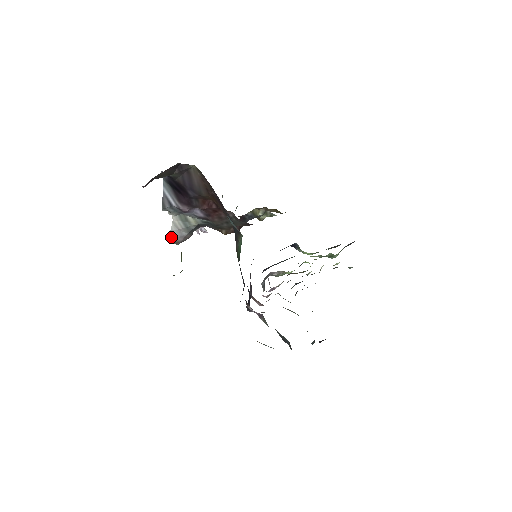
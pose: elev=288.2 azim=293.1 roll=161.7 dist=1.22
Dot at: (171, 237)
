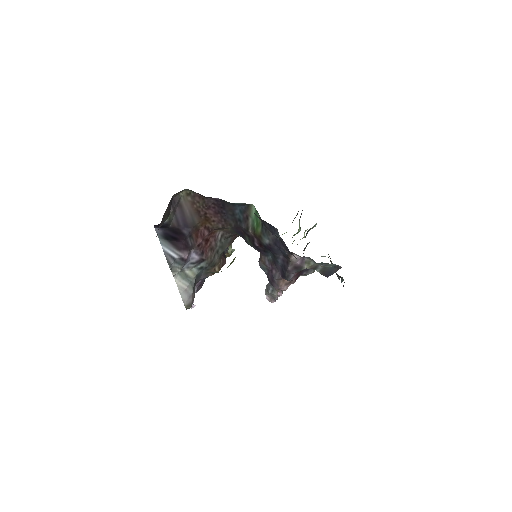
Dot at: (183, 301)
